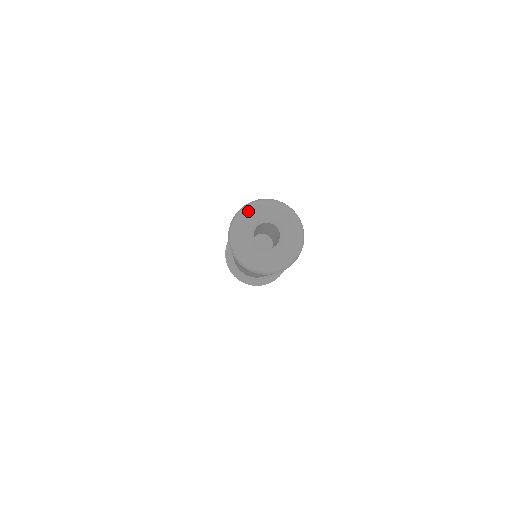
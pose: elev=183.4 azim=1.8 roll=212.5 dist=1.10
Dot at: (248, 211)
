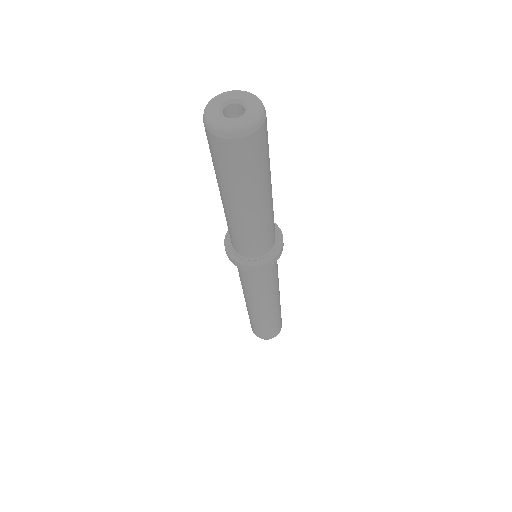
Dot at: (208, 111)
